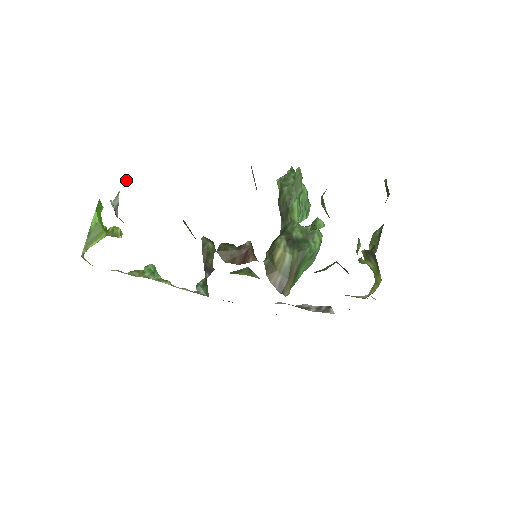
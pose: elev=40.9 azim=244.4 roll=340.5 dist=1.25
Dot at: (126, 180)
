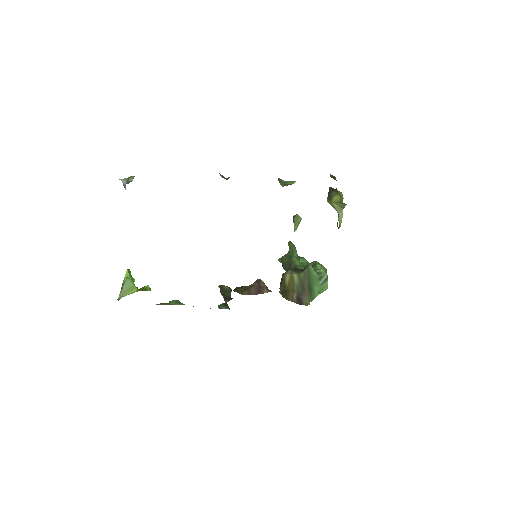
Dot at: (132, 180)
